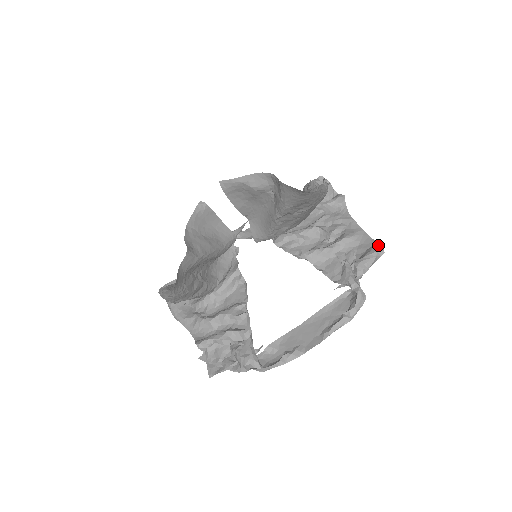
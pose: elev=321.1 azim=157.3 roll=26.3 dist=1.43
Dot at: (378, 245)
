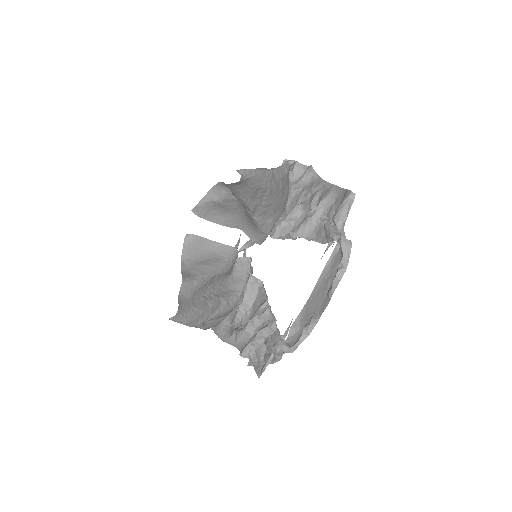
Dot at: (348, 191)
